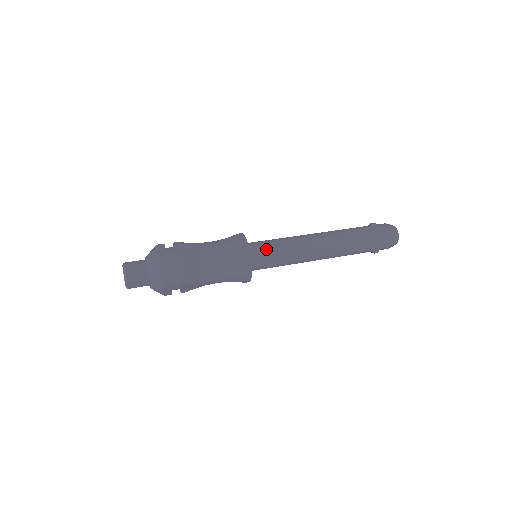
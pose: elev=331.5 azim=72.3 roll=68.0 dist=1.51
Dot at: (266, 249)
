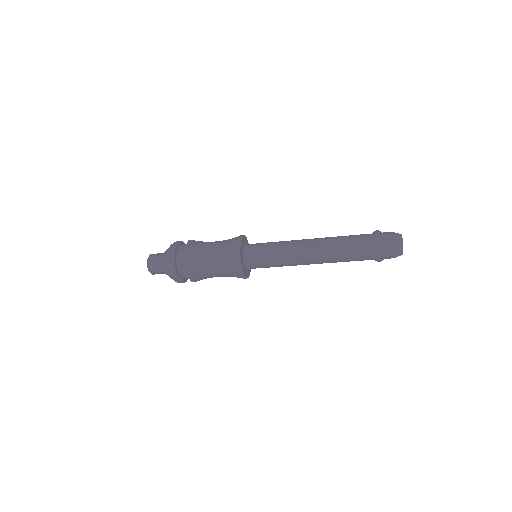
Dot at: (260, 249)
